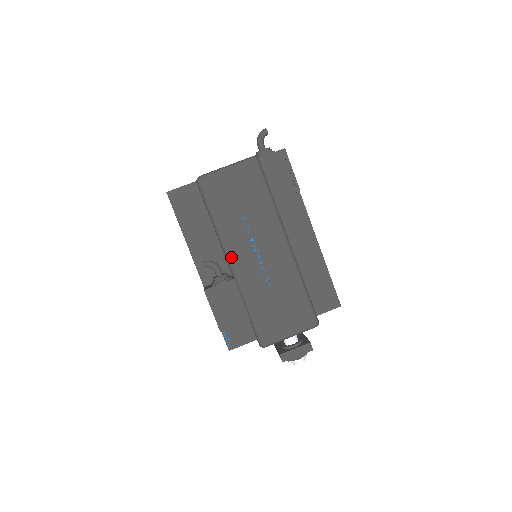
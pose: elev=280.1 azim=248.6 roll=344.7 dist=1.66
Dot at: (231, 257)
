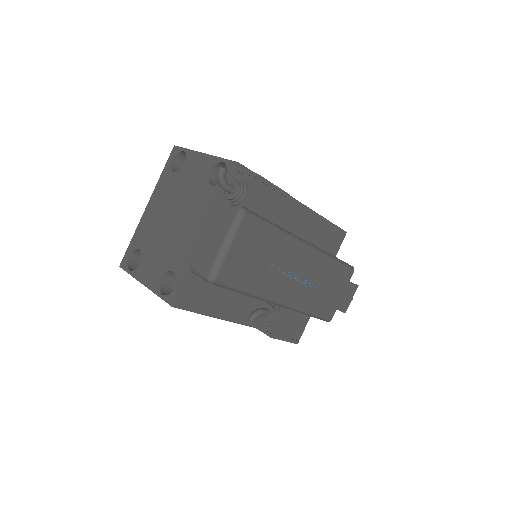
Dot at: (278, 300)
